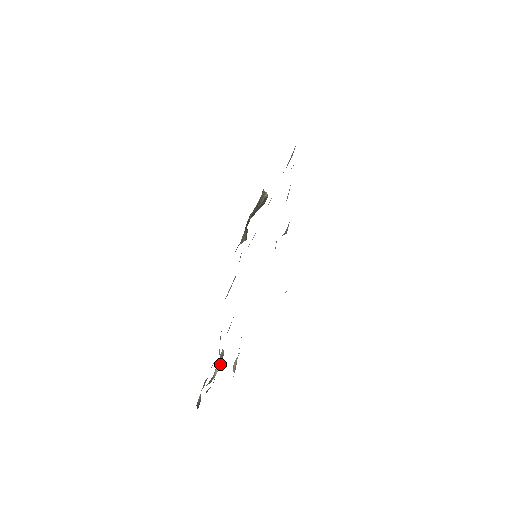
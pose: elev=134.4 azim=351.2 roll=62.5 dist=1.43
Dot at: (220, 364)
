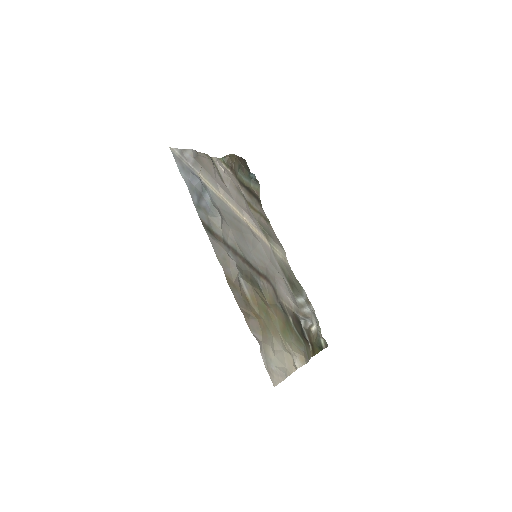
Dot at: (309, 326)
